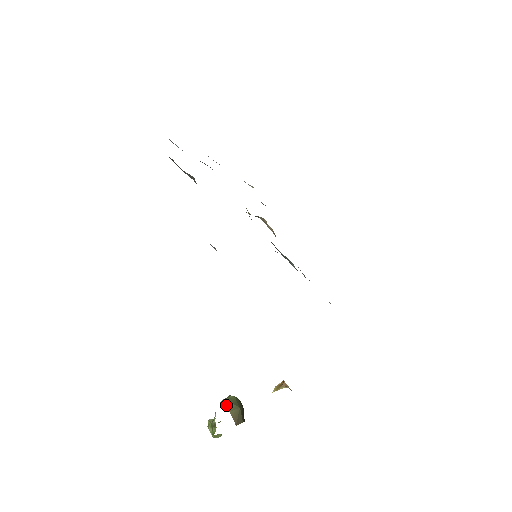
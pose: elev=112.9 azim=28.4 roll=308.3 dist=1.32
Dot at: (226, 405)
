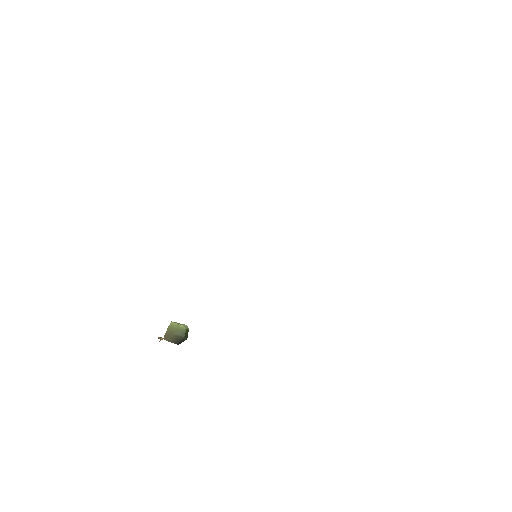
Dot at: (170, 325)
